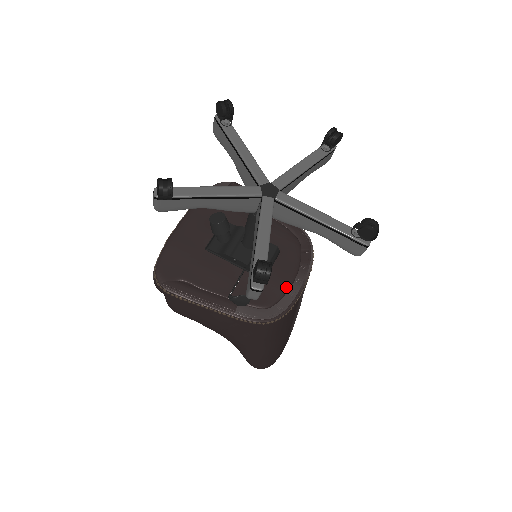
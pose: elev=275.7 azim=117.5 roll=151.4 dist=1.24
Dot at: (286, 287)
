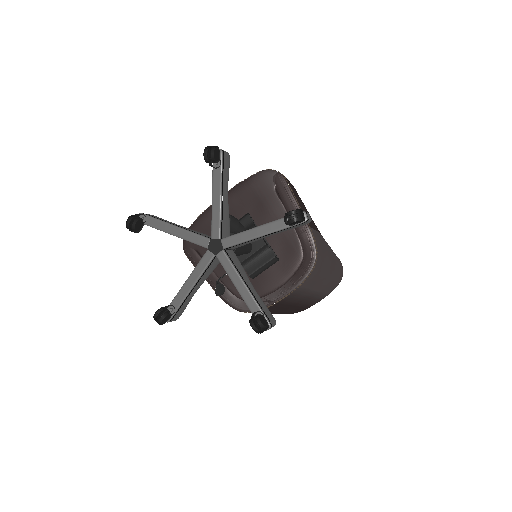
Dot at: (267, 292)
